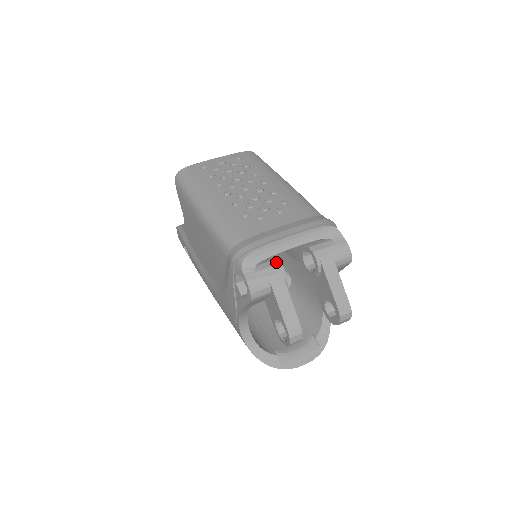
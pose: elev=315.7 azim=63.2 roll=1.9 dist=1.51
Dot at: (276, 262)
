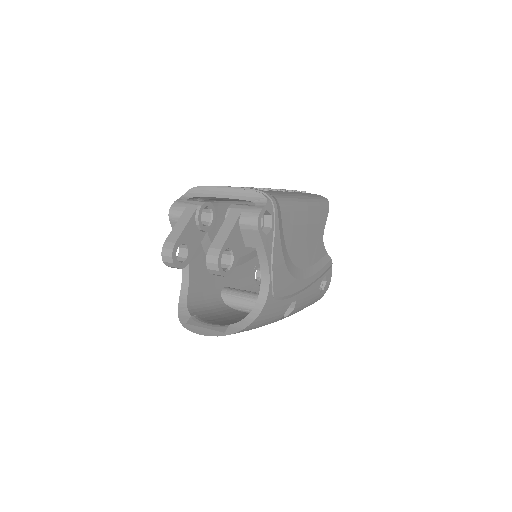
Dot at: (204, 201)
